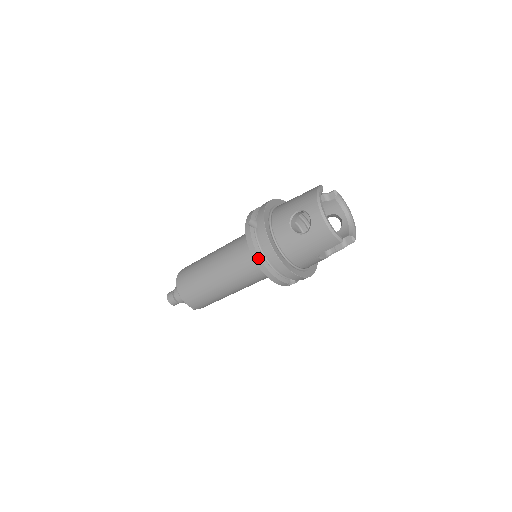
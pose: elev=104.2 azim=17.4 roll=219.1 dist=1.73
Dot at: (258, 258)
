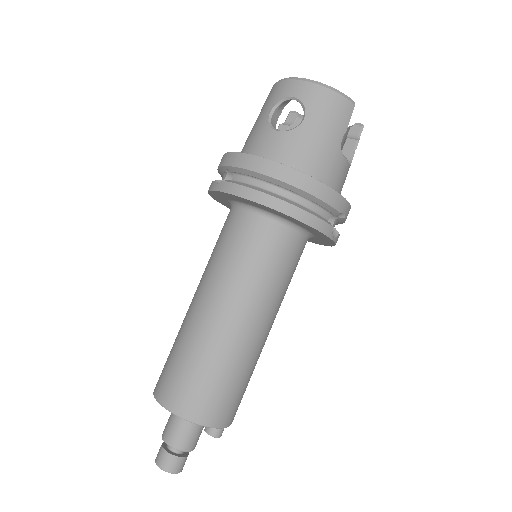
Dot at: (267, 197)
